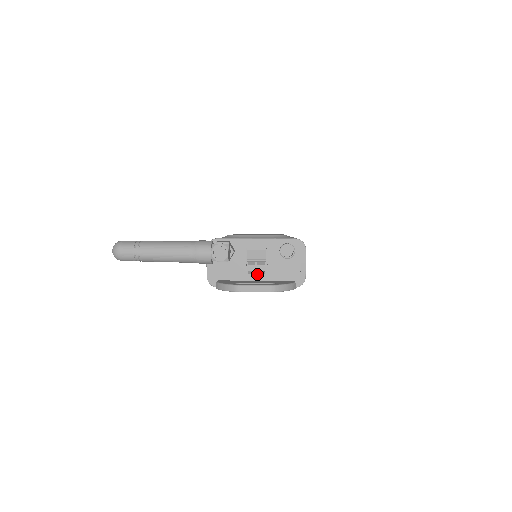
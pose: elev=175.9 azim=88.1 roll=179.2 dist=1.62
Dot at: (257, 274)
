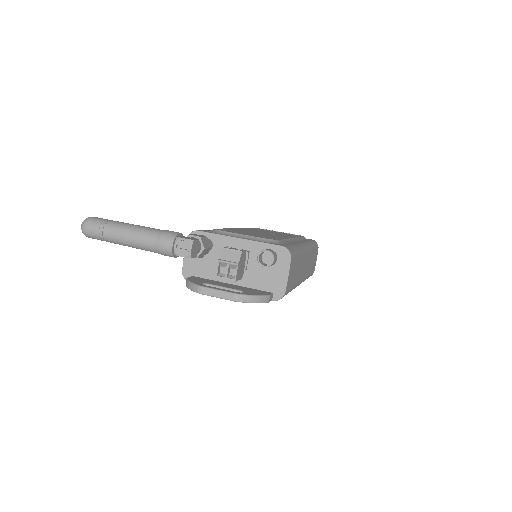
Dot at: (227, 278)
